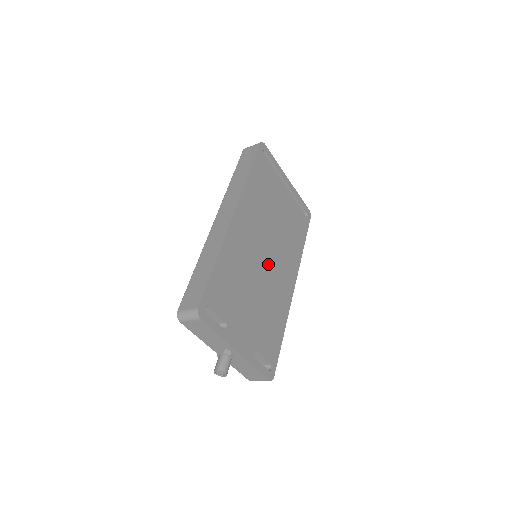
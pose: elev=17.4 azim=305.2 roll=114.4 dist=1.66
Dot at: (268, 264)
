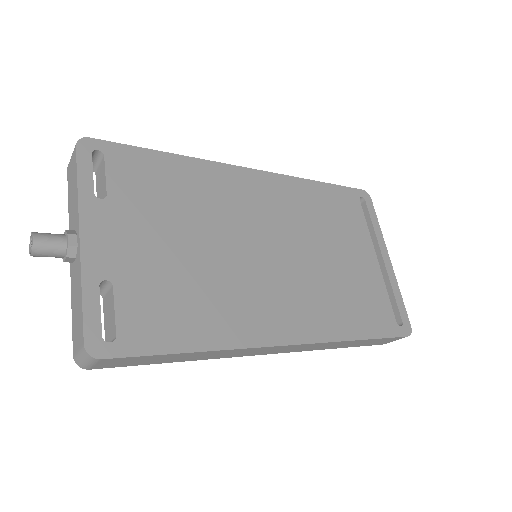
Dot at: (259, 260)
